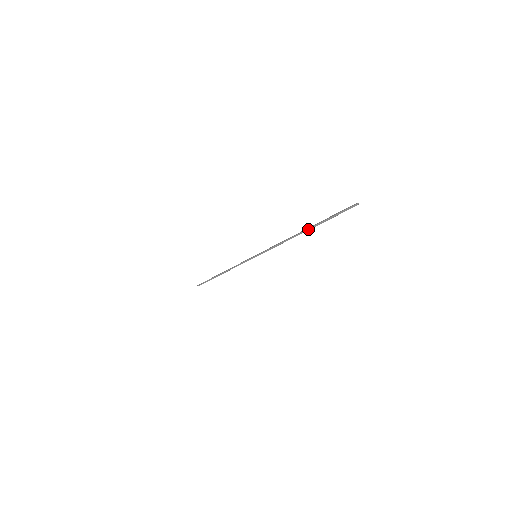
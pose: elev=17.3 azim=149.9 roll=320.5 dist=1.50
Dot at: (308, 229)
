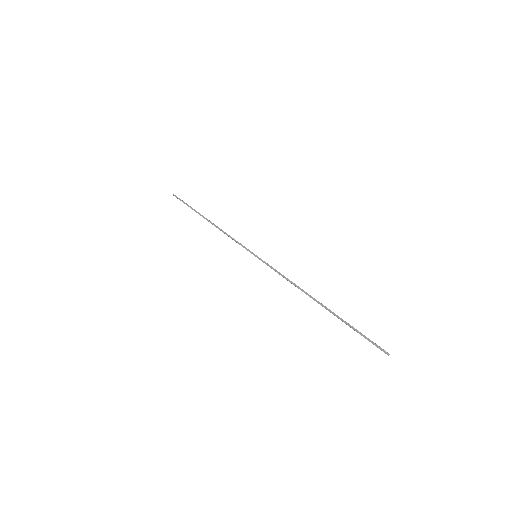
Dot at: (326, 309)
